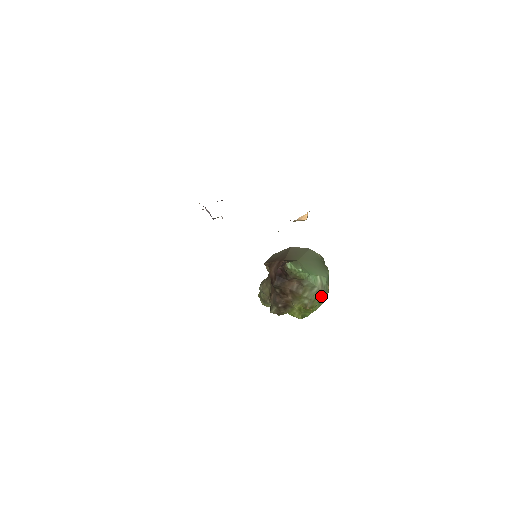
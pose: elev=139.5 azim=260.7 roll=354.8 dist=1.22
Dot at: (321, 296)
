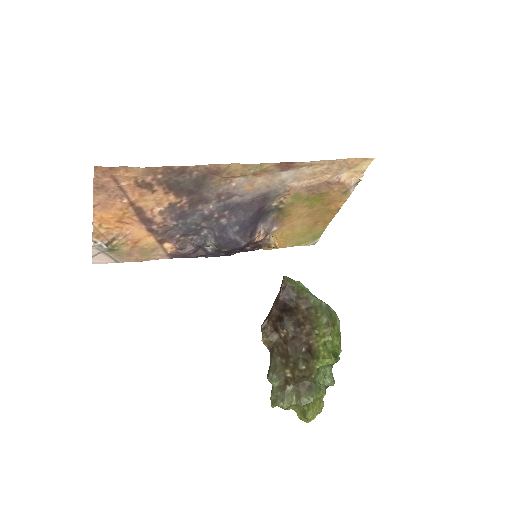
Dot at: (333, 313)
